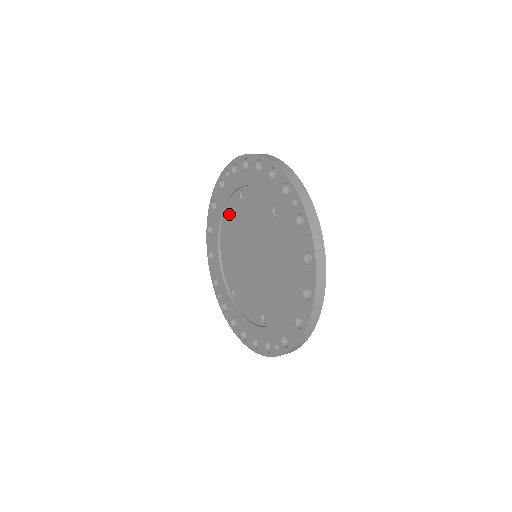
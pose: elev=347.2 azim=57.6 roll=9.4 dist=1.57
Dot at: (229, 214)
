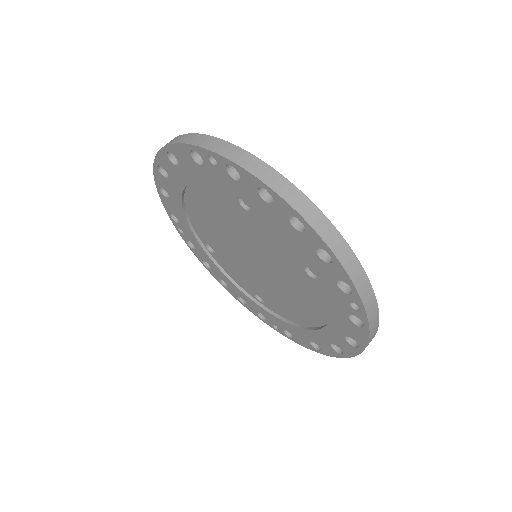
Dot at: (209, 192)
